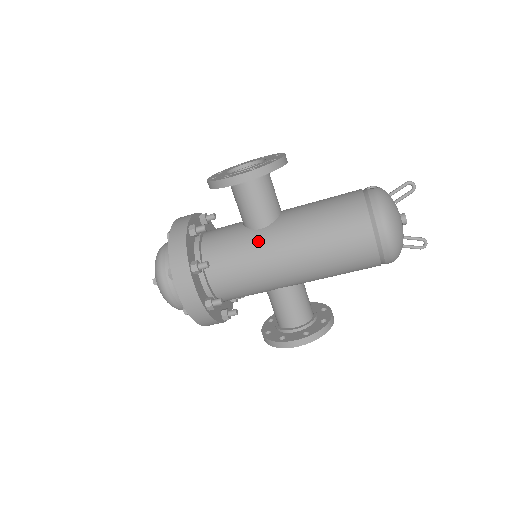
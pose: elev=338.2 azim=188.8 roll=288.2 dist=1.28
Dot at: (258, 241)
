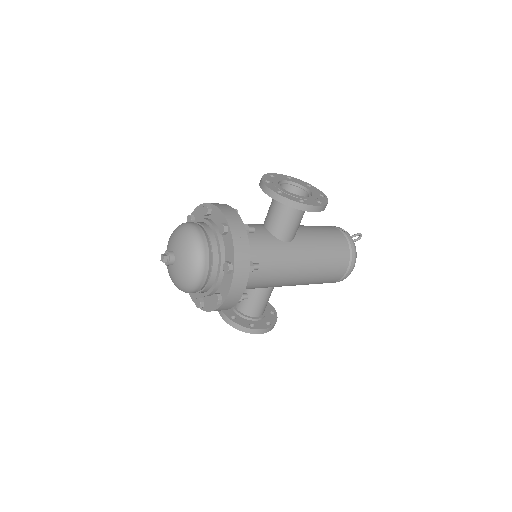
Dot at: (286, 253)
